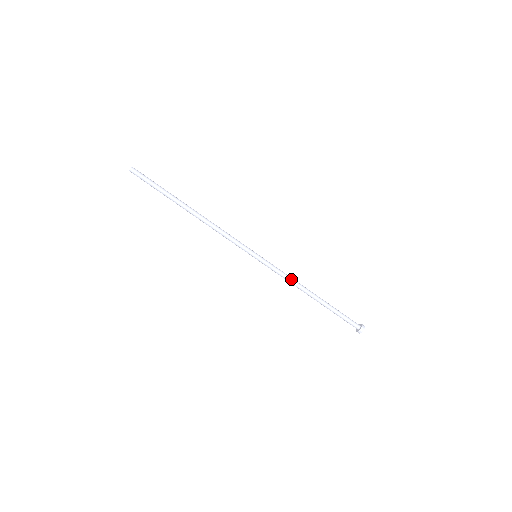
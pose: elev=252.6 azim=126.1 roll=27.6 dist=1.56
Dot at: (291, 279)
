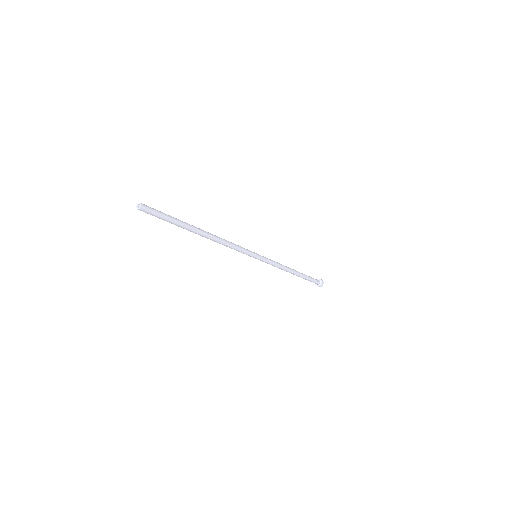
Dot at: (279, 268)
